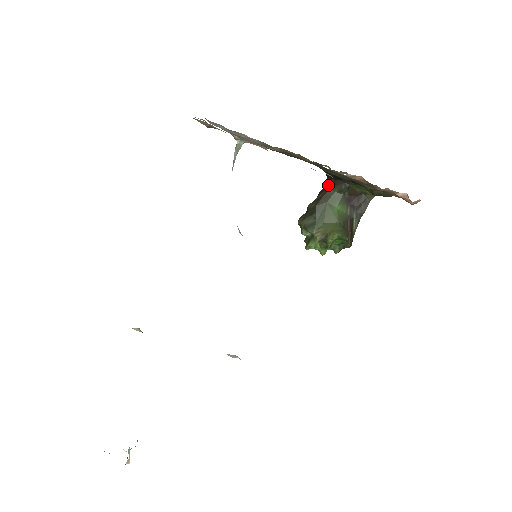
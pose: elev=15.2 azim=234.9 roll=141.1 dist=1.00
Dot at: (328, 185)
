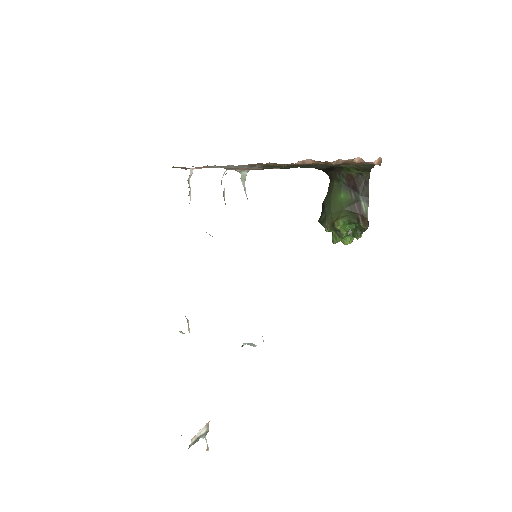
Dot at: (330, 180)
